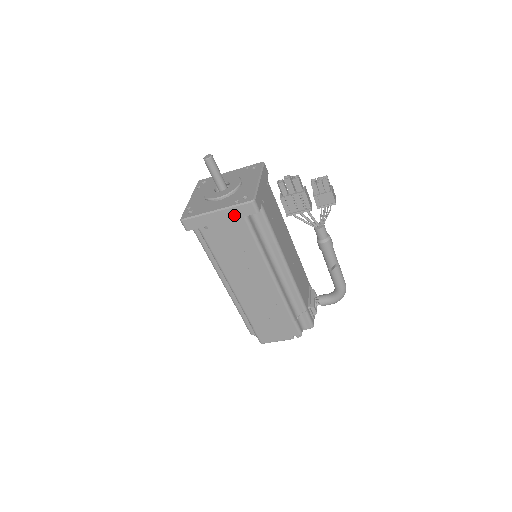
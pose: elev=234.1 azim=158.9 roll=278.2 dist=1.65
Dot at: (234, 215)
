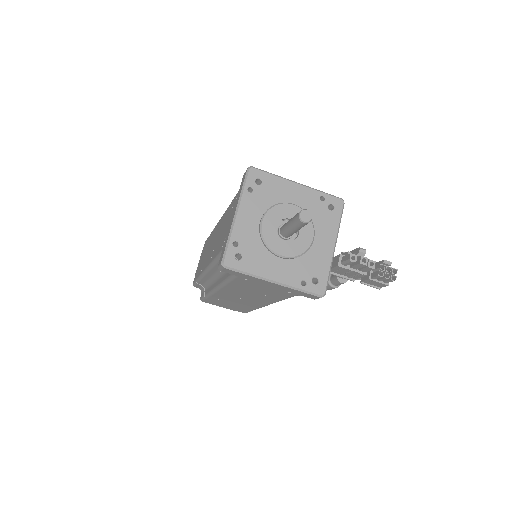
Dot at: (290, 291)
